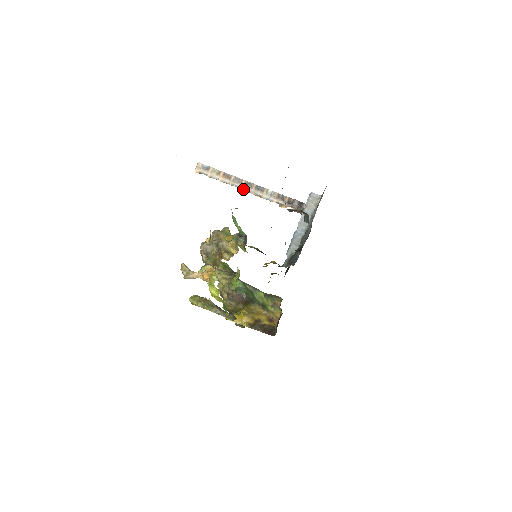
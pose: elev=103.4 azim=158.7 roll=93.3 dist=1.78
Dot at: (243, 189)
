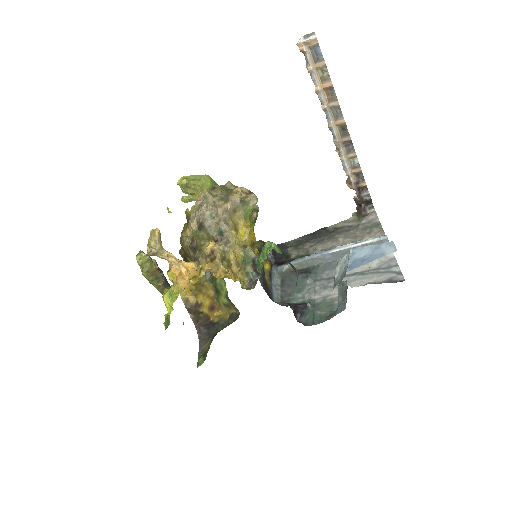
Dot at: (331, 128)
